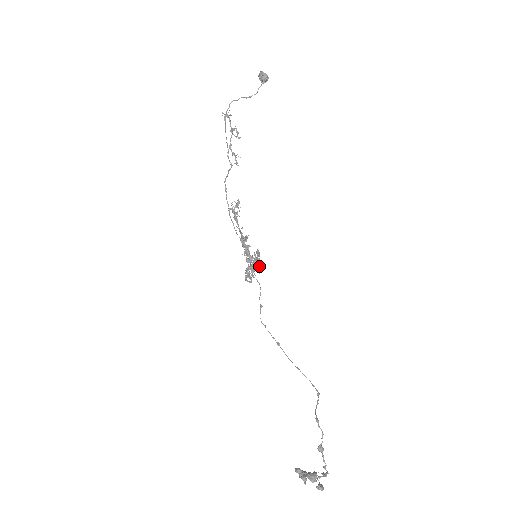
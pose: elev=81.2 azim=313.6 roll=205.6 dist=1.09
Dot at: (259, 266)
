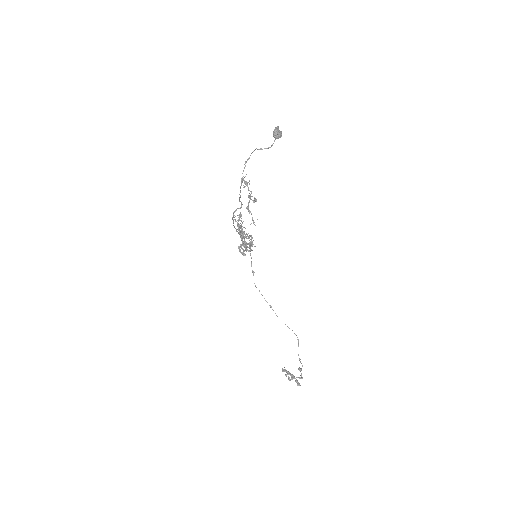
Dot at: (251, 244)
